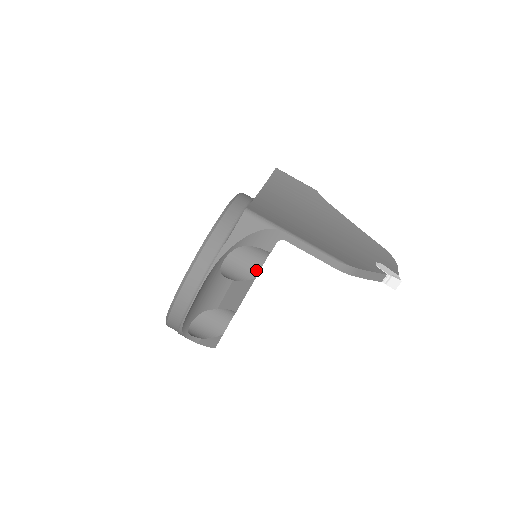
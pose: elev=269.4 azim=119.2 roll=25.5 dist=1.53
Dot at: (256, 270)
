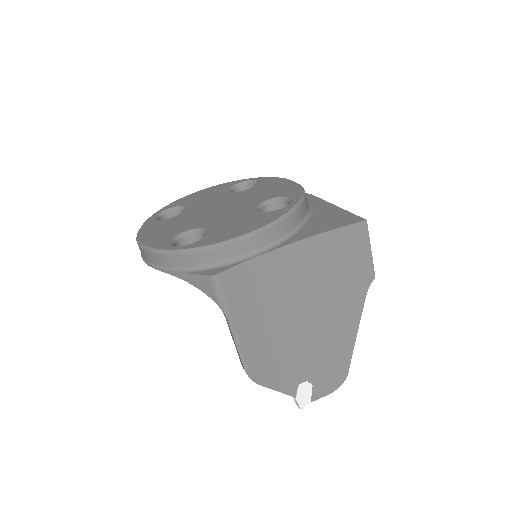
Dot at: occluded
